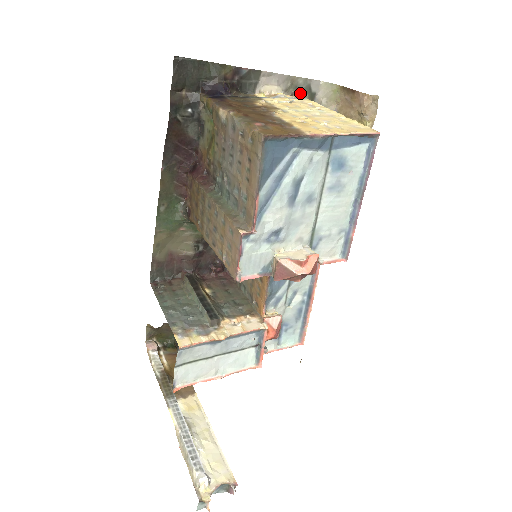
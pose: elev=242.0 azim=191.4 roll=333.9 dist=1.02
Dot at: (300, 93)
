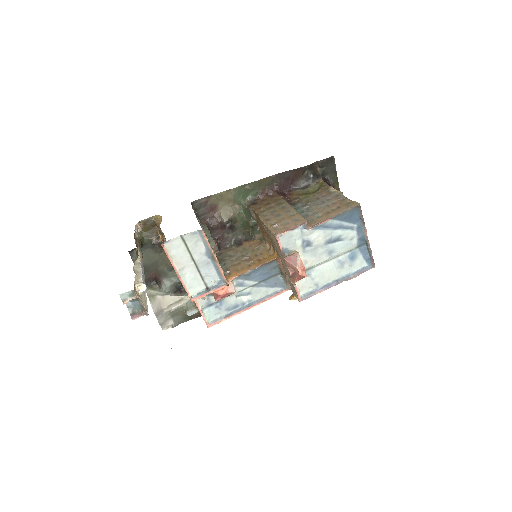
Dot at: occluded
